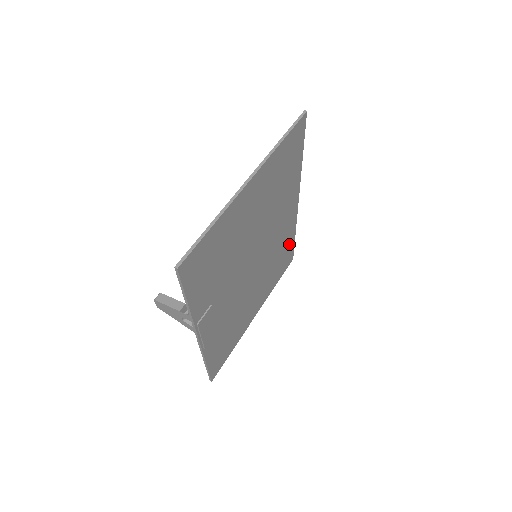
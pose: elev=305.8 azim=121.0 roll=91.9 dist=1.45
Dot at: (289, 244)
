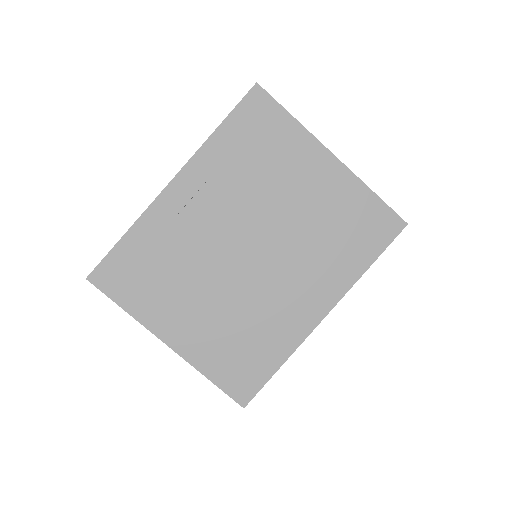
Dot at: (268, 359)
